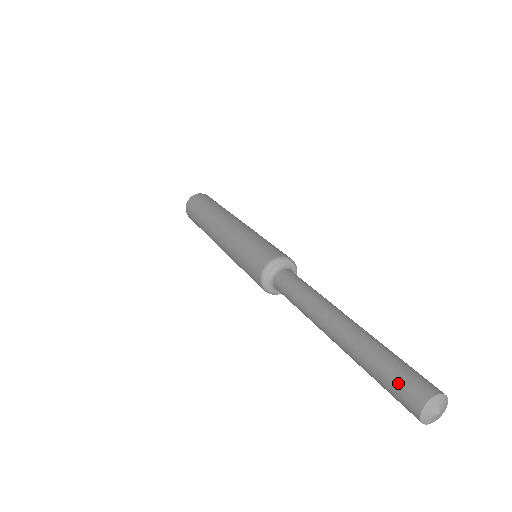
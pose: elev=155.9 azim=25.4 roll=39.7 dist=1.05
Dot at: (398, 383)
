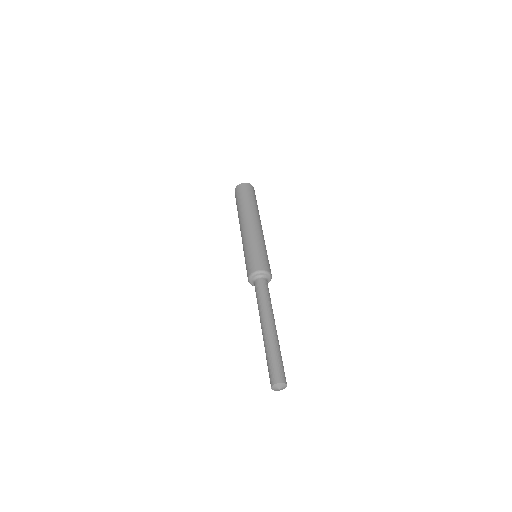
Dot at: (269, 372)
